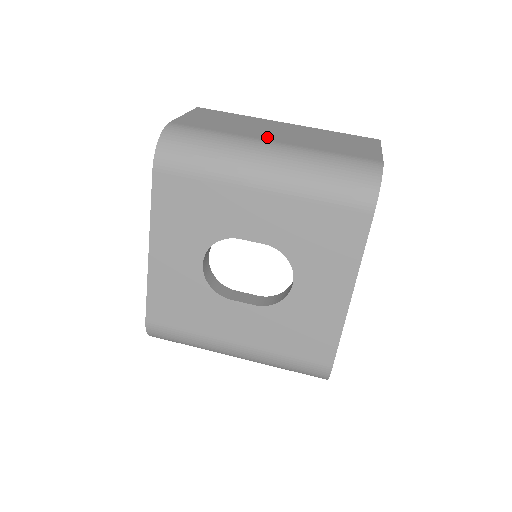
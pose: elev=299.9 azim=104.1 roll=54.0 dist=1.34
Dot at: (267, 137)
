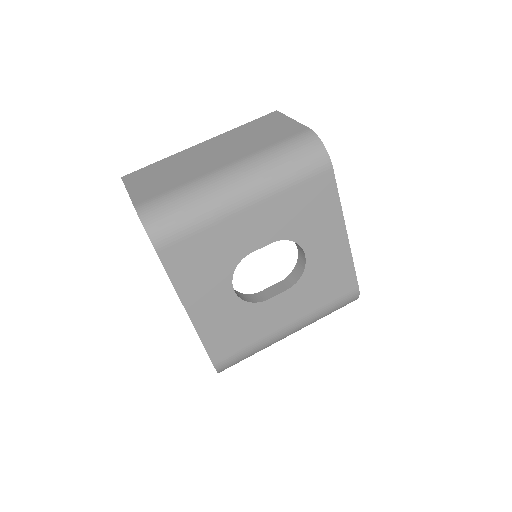
Dot at: (215, 165)
